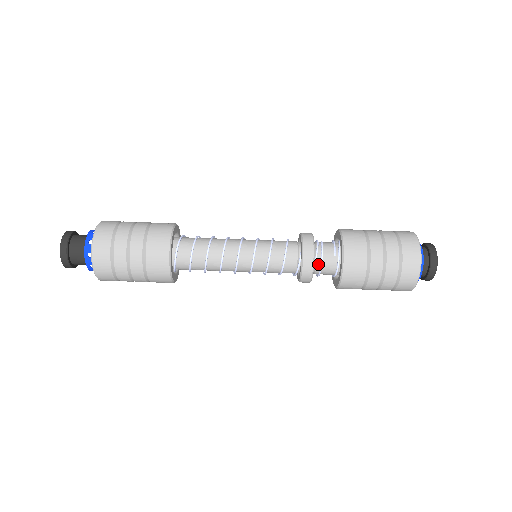
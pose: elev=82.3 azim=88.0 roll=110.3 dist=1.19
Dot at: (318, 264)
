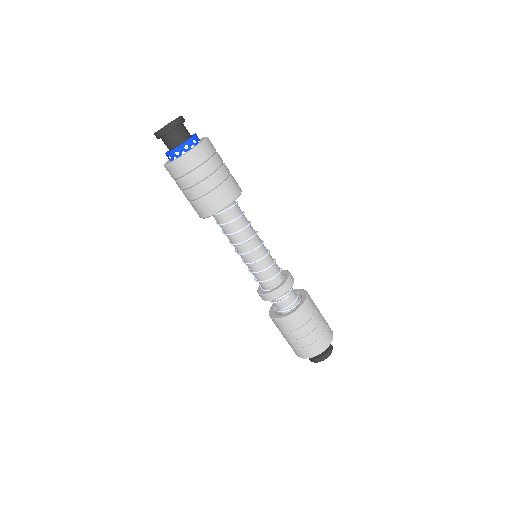
Dot at: occluded
